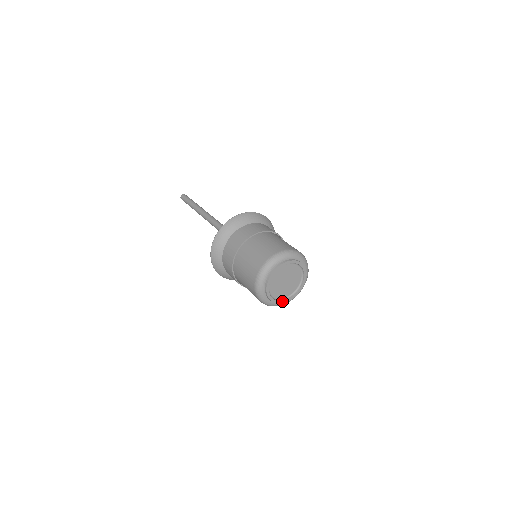
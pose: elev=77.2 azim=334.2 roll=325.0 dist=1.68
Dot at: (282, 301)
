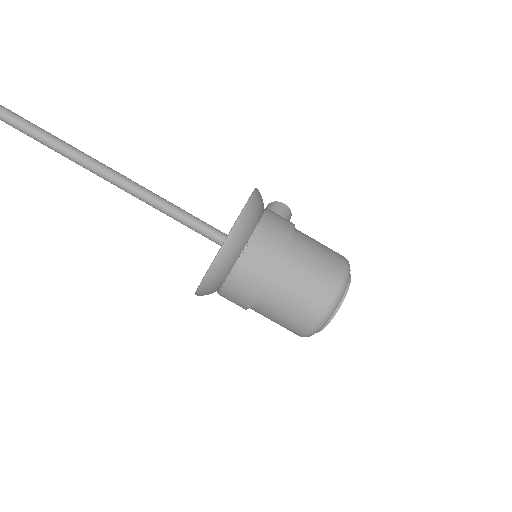
Dot at: occluded
